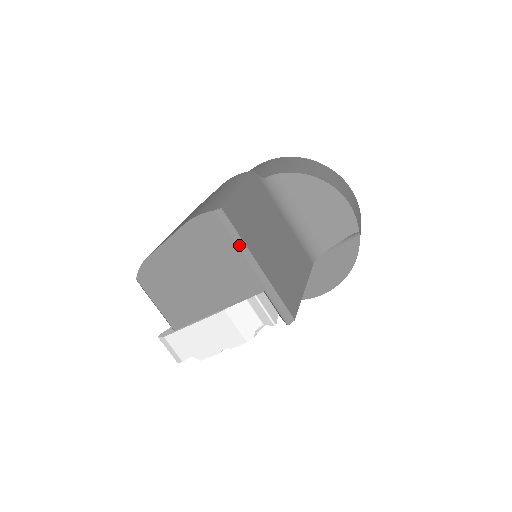
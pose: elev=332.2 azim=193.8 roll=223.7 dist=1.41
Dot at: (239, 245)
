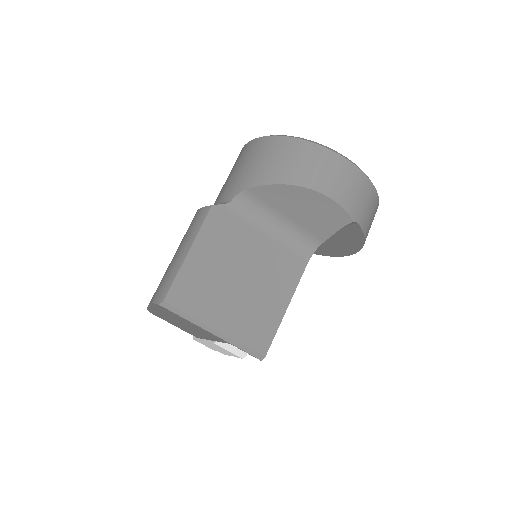
Dot at: (192, 321)
